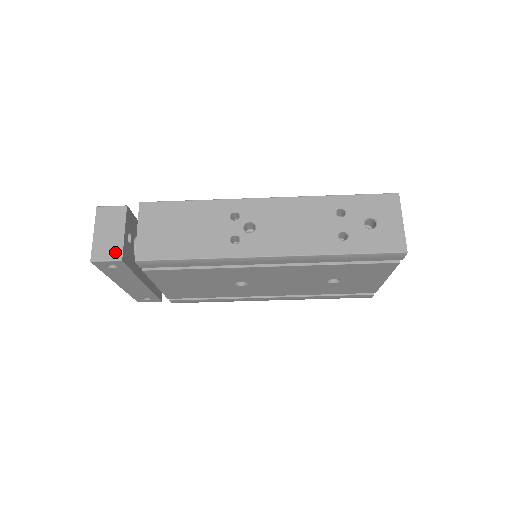
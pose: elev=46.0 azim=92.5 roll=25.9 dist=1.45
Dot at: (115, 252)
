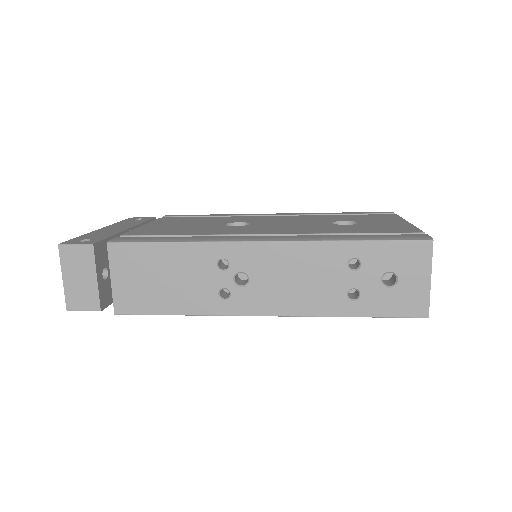
Dot at: (91, 302)
